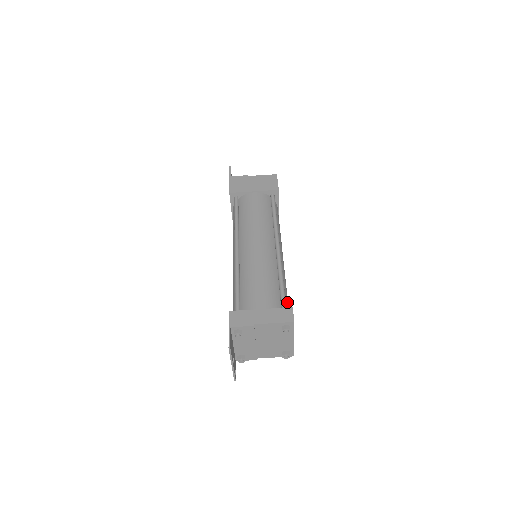
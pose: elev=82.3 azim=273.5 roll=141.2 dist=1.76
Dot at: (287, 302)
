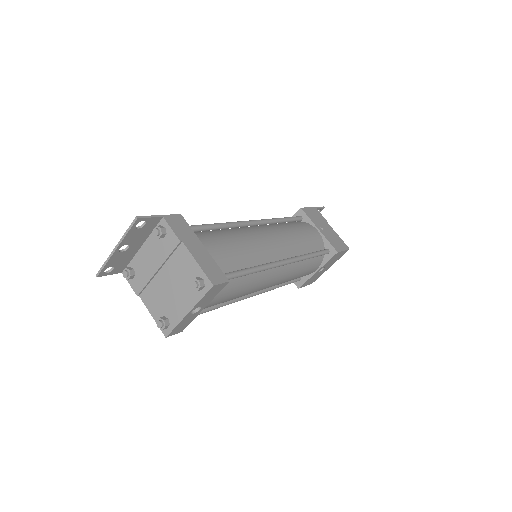
Dot at: (229, 291)
